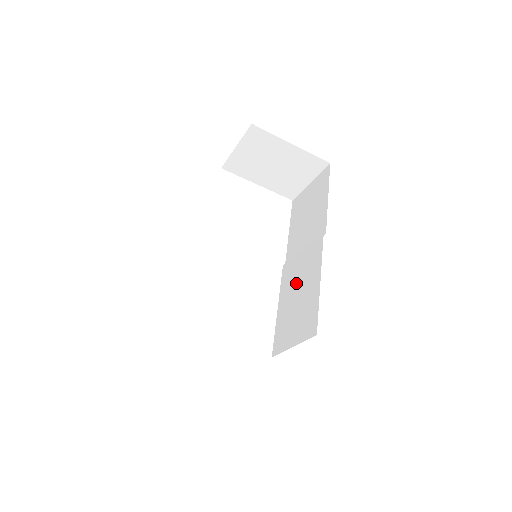
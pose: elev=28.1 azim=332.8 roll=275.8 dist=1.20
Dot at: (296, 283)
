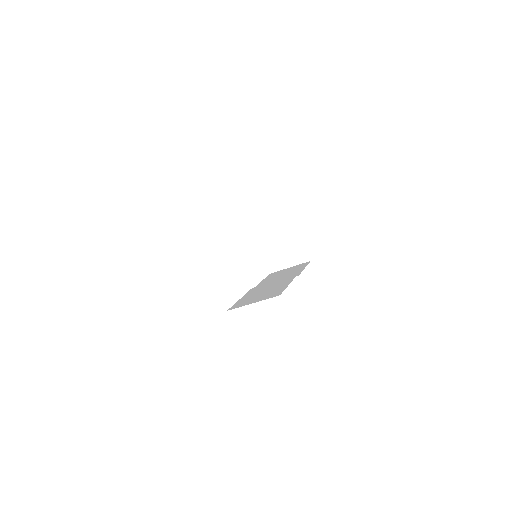
Dot at: (265, 289)
